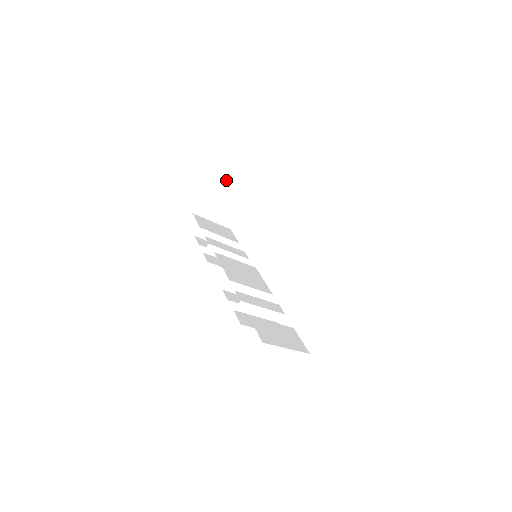
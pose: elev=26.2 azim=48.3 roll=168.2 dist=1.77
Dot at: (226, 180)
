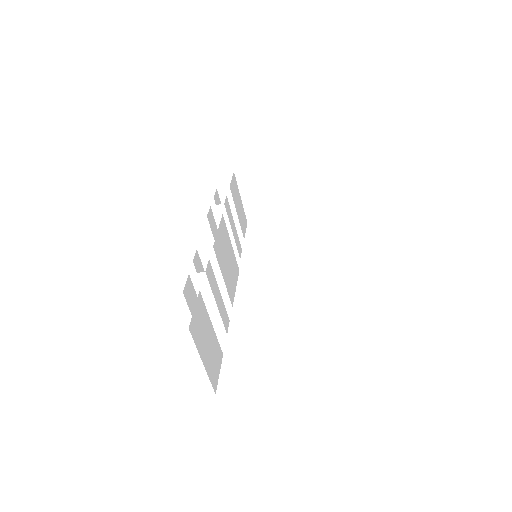
Dot at: (293, 174)
